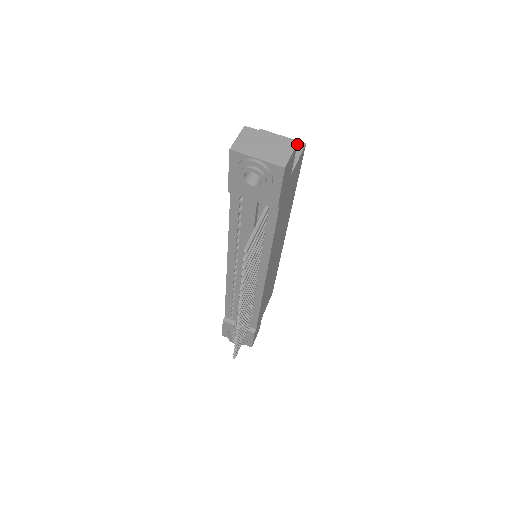
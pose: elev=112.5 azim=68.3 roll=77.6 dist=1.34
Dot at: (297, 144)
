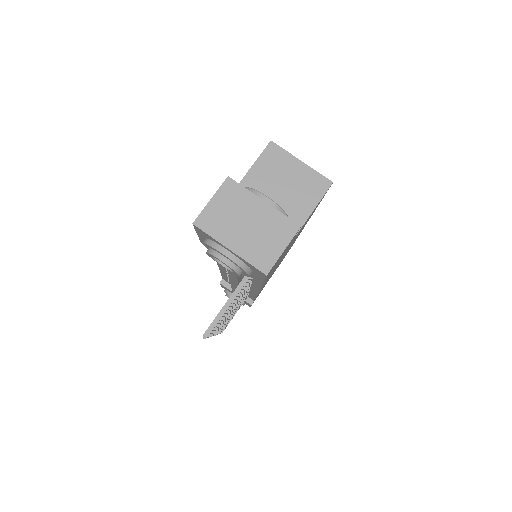
Dot at: (319, 181)
